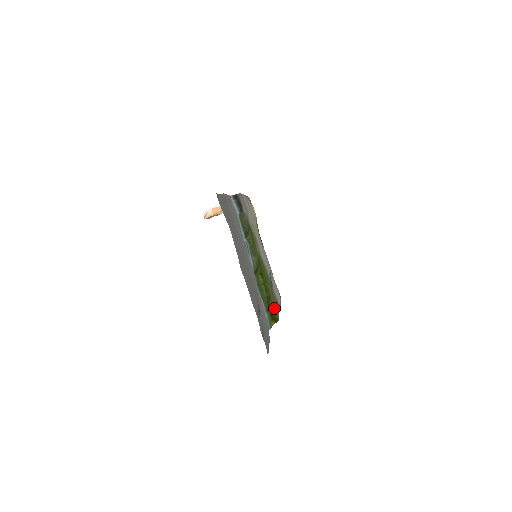
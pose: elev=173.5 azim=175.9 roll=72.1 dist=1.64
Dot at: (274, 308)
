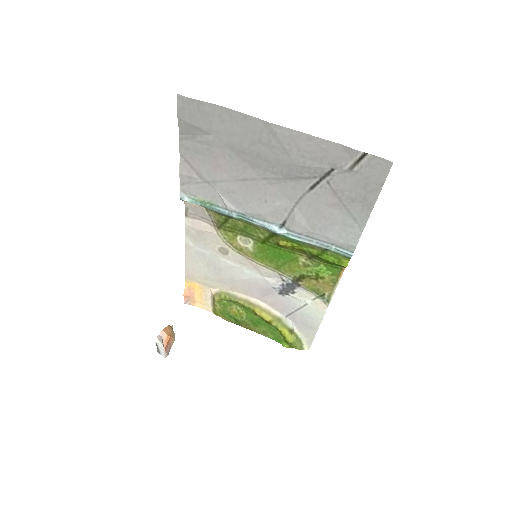
Dot at: (326, 271)
